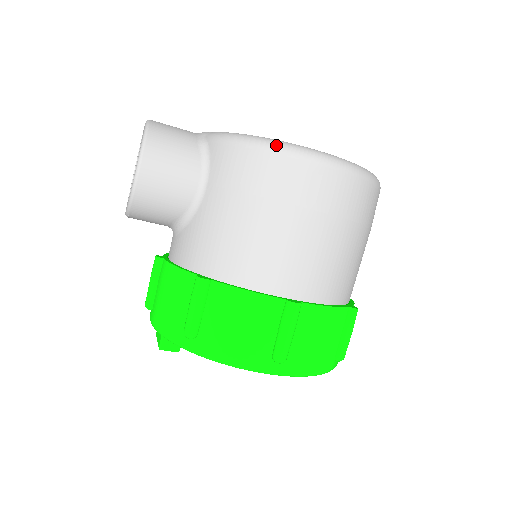
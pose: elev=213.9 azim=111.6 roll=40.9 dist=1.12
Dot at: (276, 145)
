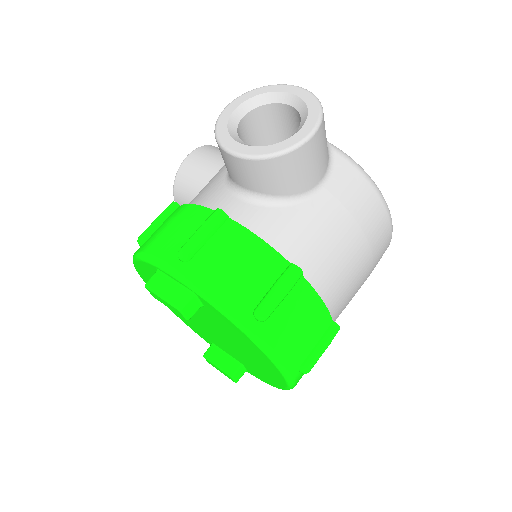
Dot at: (384, 199)
